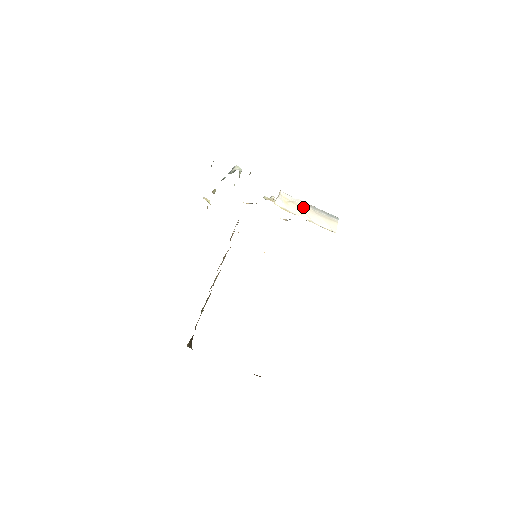
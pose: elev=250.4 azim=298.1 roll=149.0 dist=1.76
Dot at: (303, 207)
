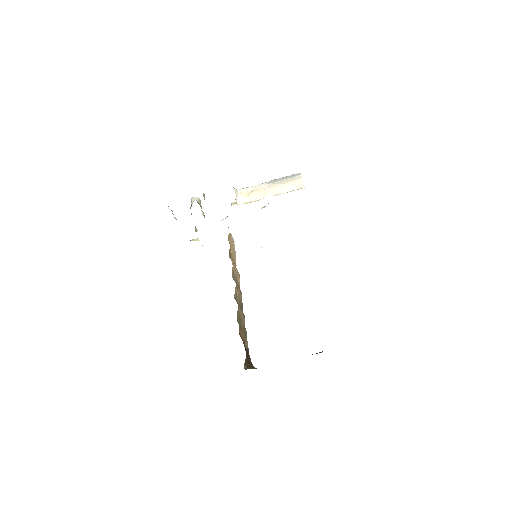
Dot at: (264, 188)
